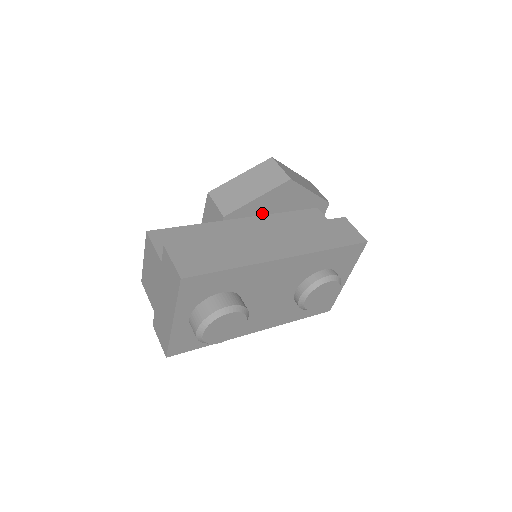
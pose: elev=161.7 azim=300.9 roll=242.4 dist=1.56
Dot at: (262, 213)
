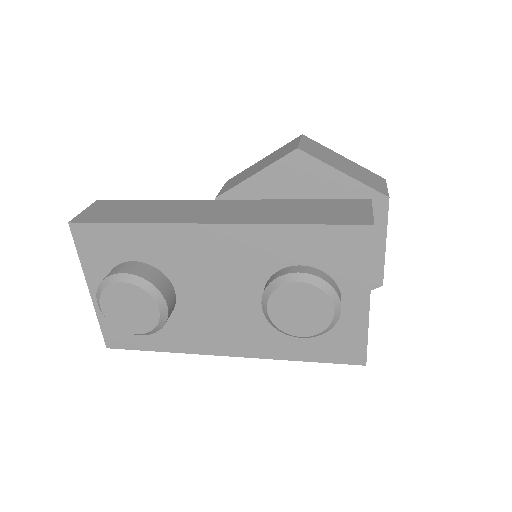
Dot at: occluded
